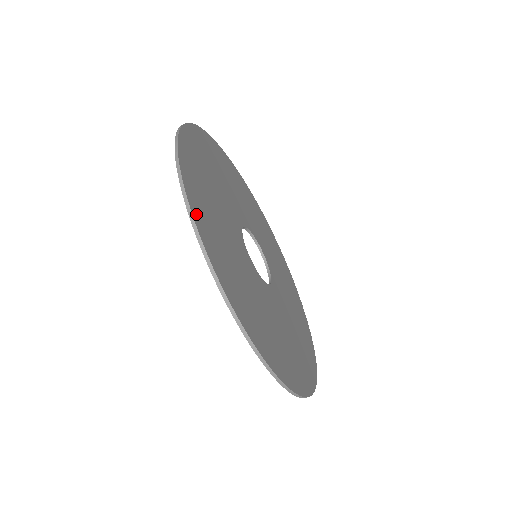
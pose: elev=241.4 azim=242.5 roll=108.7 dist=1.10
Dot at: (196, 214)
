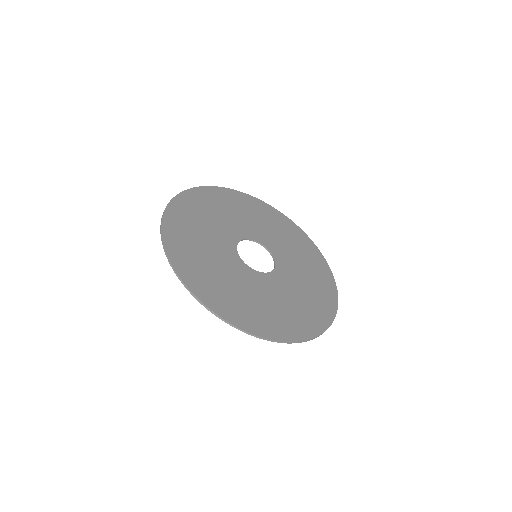
Dot at: (167, 222)
